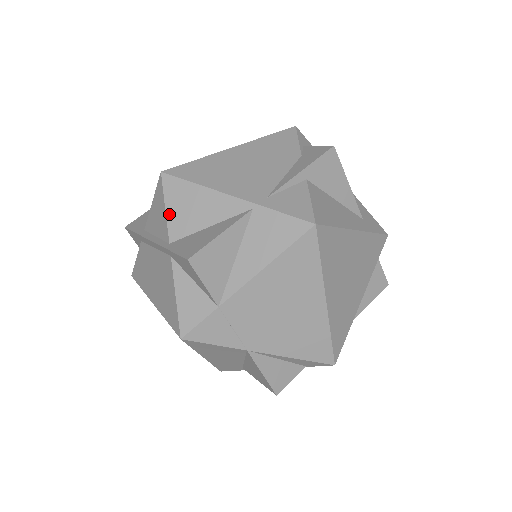
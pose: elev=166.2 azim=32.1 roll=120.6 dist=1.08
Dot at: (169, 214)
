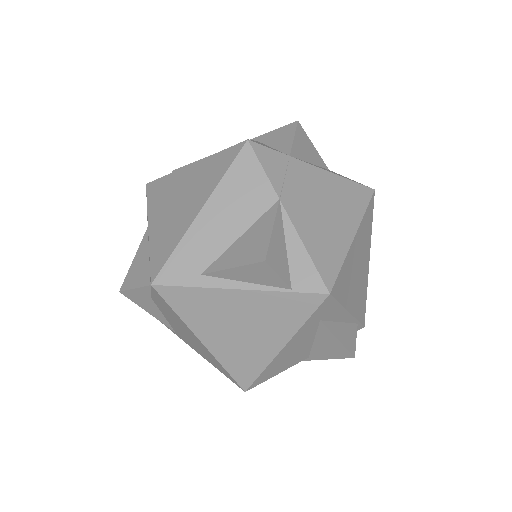
Dot at: occluded
